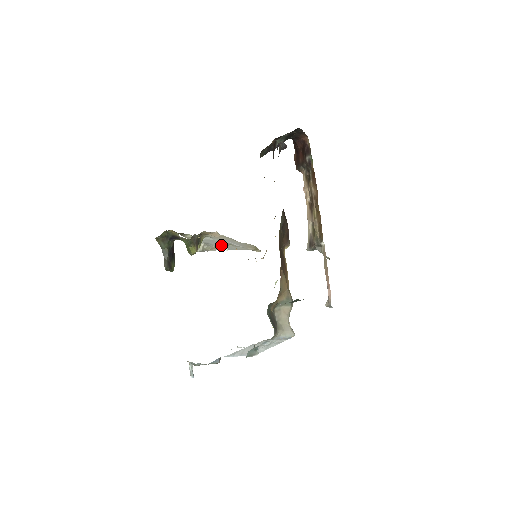
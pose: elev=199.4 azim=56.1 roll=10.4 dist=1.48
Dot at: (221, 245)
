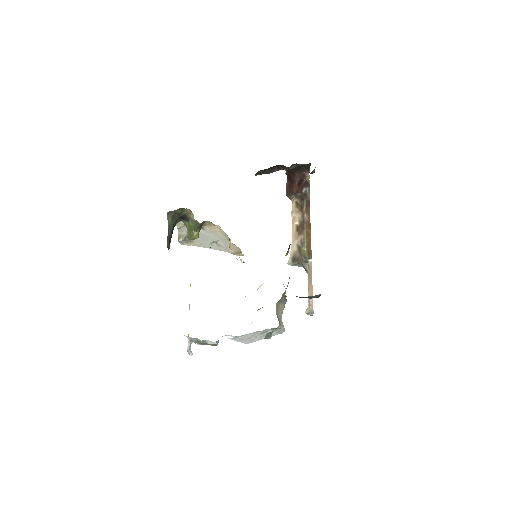
Dot at: (204, 241)
